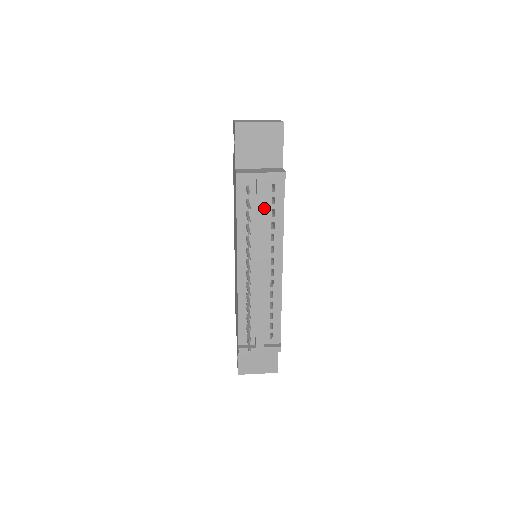
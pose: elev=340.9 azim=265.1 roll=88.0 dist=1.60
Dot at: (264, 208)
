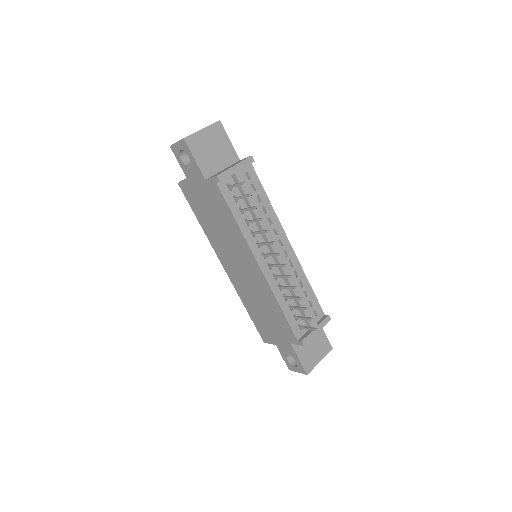
Dot at: (253, 196)
